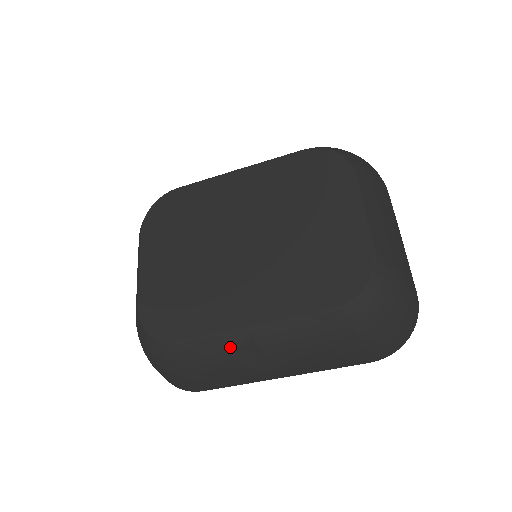
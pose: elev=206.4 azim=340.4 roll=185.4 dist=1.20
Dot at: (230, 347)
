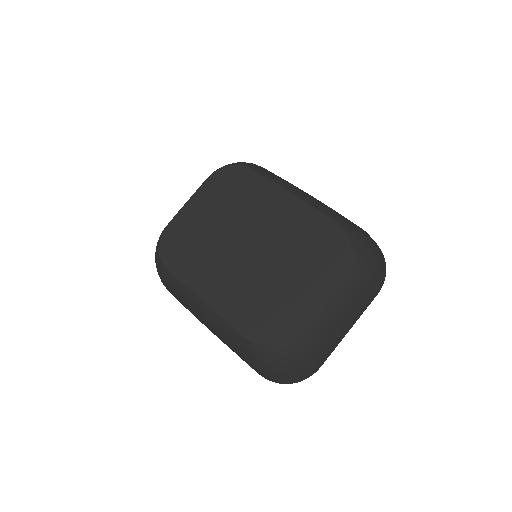
Dot at: (188, 297)
